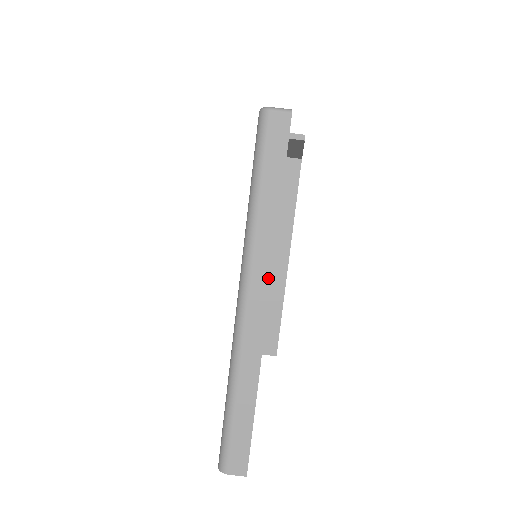
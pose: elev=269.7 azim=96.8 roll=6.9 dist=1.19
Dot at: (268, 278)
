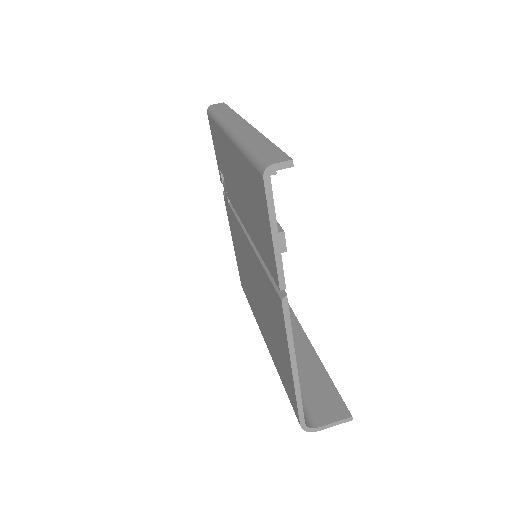
Dot at: (242, 120)
